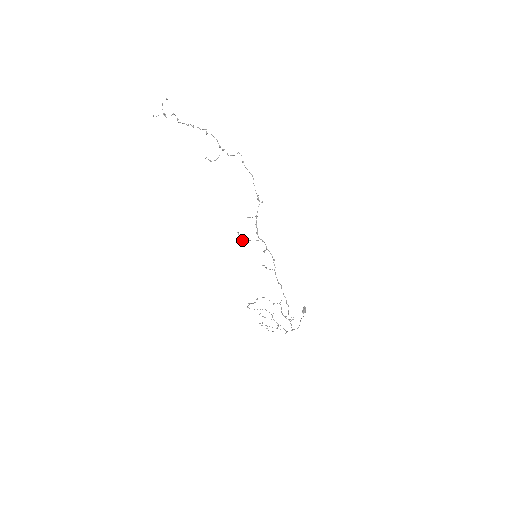
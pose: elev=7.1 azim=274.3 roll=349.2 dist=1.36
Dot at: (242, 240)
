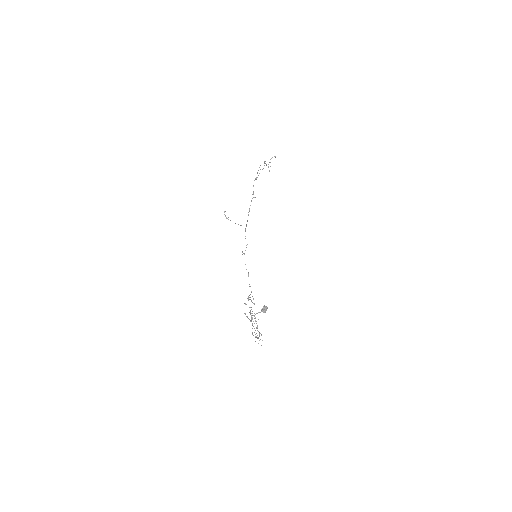
Dot at: (226, 218)
